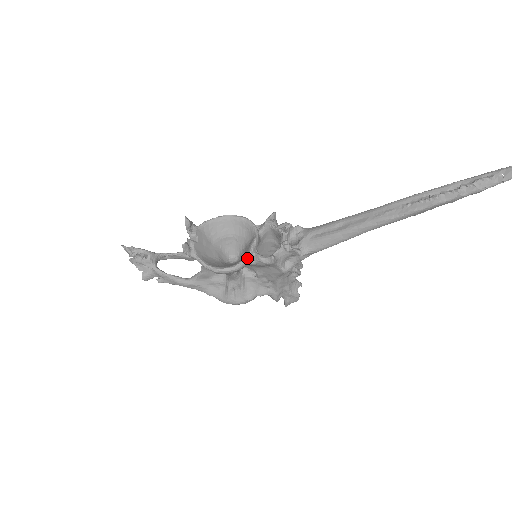
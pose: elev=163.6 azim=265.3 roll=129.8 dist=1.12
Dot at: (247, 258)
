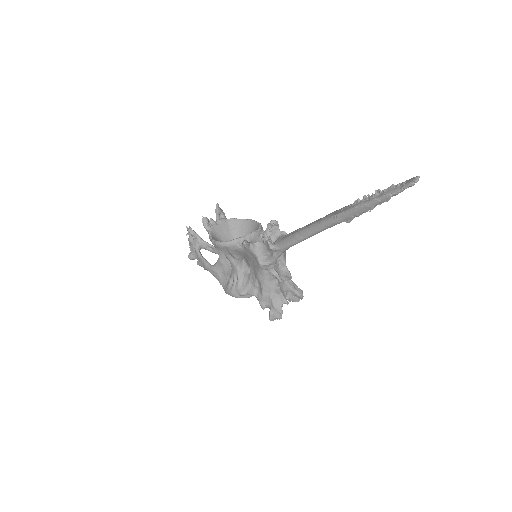
Dot at: (236, 239)
